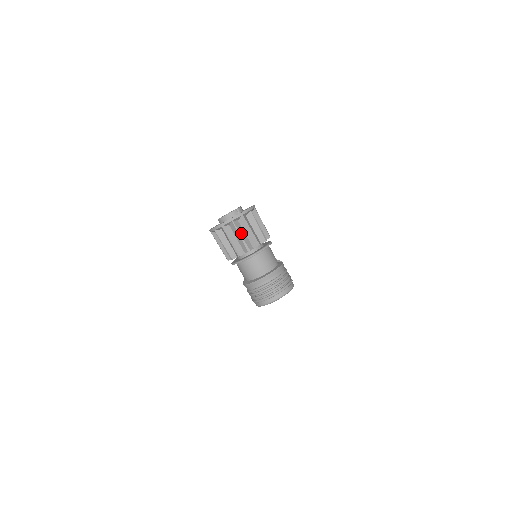
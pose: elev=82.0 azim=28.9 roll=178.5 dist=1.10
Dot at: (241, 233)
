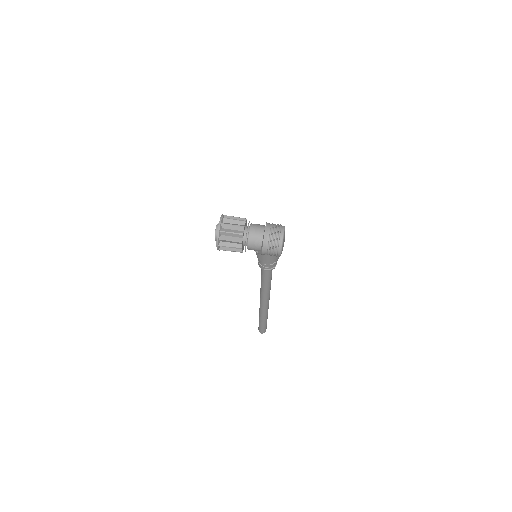
Dot at: (231, 224)
